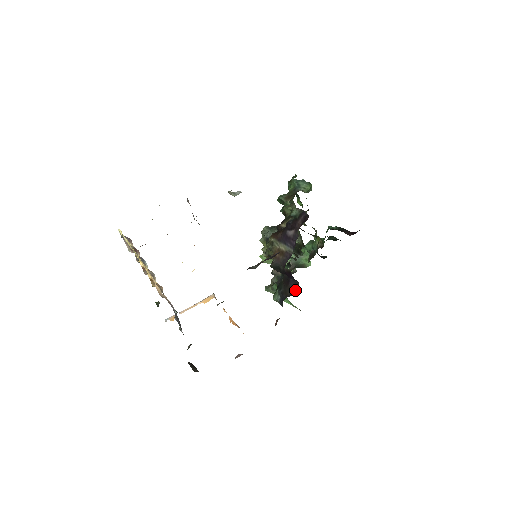
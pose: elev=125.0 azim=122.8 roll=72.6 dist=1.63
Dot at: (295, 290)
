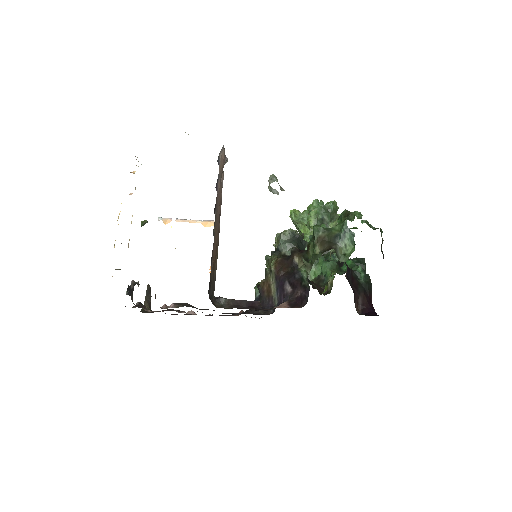
Dot at: (268, 312)
